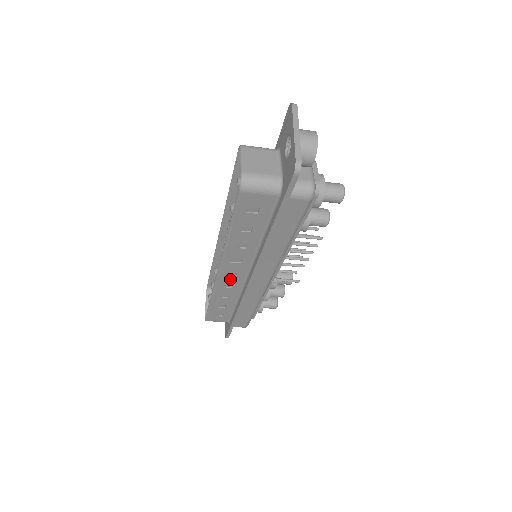
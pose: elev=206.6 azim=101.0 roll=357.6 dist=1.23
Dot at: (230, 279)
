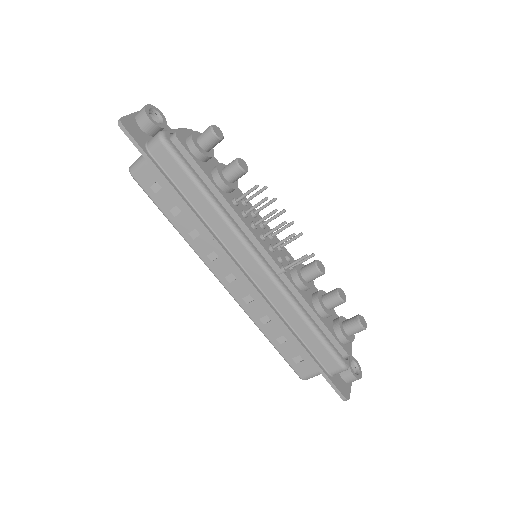
Dot at: (238, 287)
